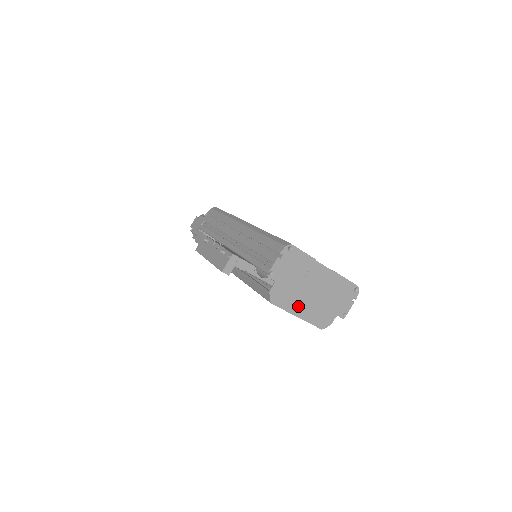
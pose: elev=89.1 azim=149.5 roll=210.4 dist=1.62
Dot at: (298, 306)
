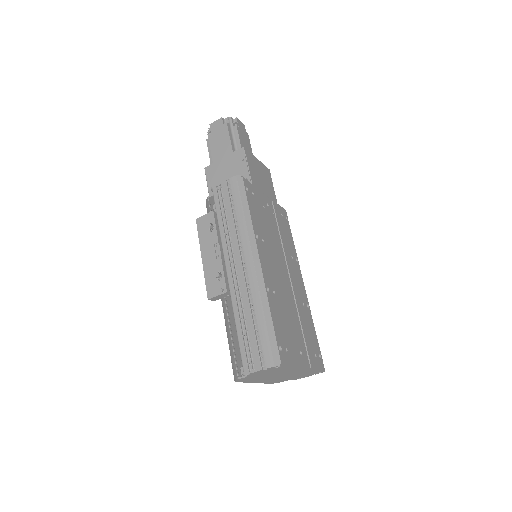
Dot at: (259, 380)
